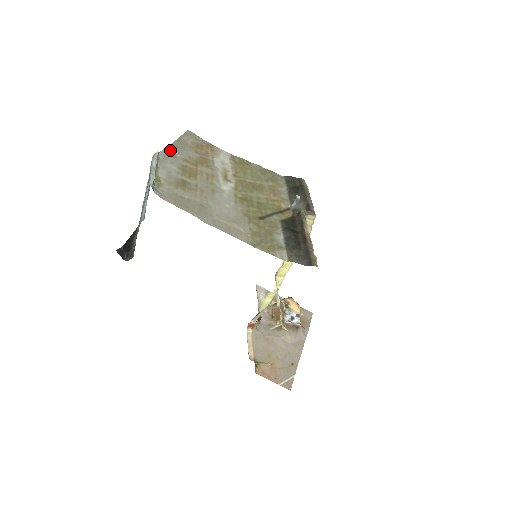
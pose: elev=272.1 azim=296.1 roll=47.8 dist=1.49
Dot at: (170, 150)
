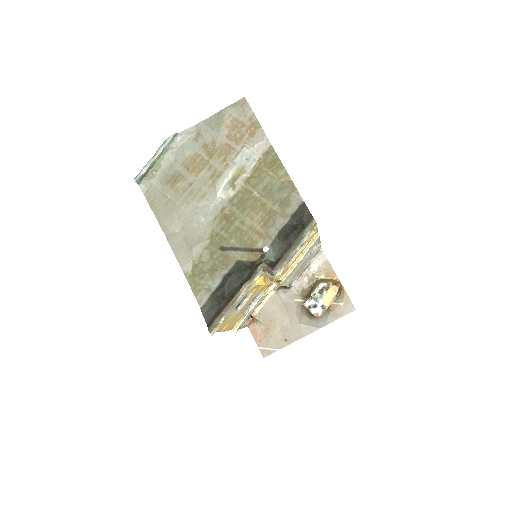
Dot at: (198, 128)
